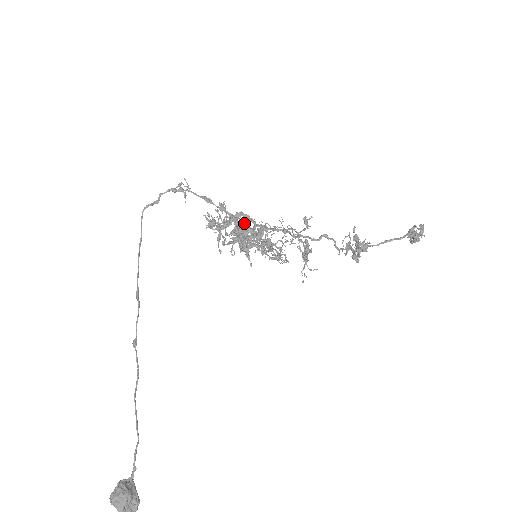
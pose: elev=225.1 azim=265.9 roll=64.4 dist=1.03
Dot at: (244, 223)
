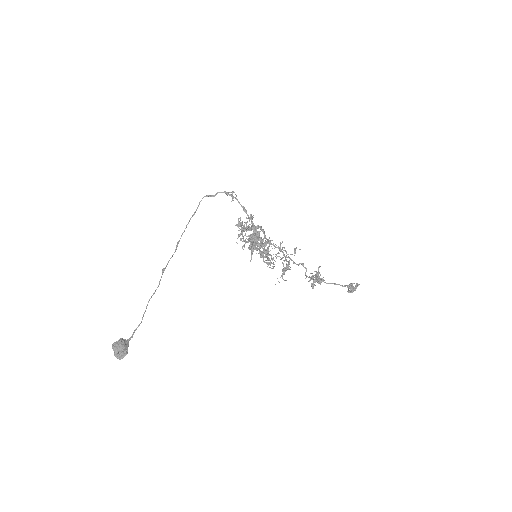
Dot at: (259, 233)
